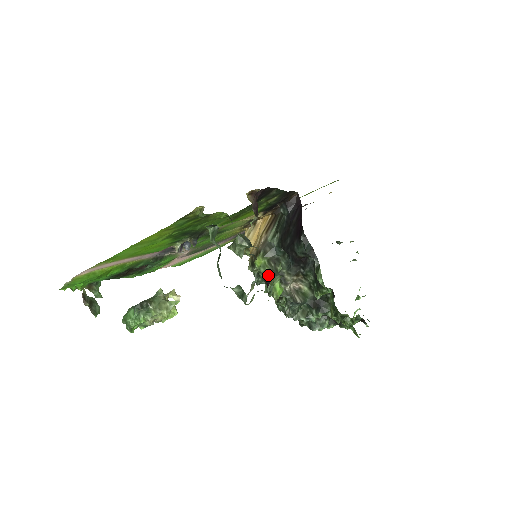
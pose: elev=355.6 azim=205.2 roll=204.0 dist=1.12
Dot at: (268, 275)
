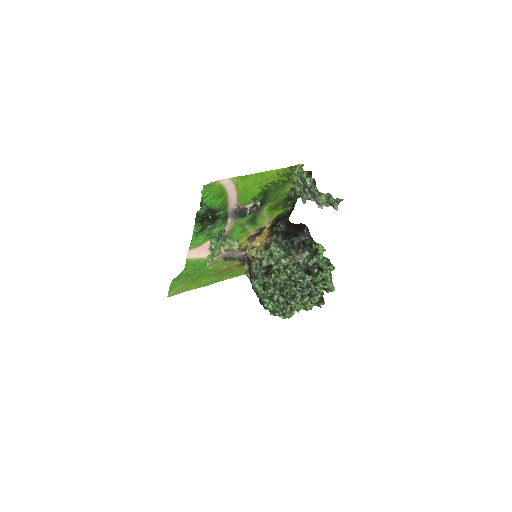
Dot at: (282, 250)
